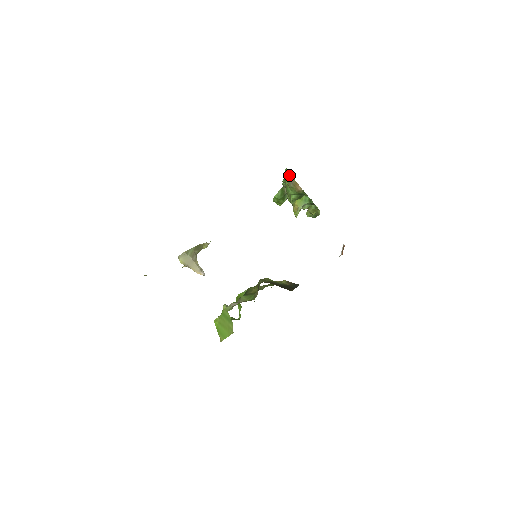
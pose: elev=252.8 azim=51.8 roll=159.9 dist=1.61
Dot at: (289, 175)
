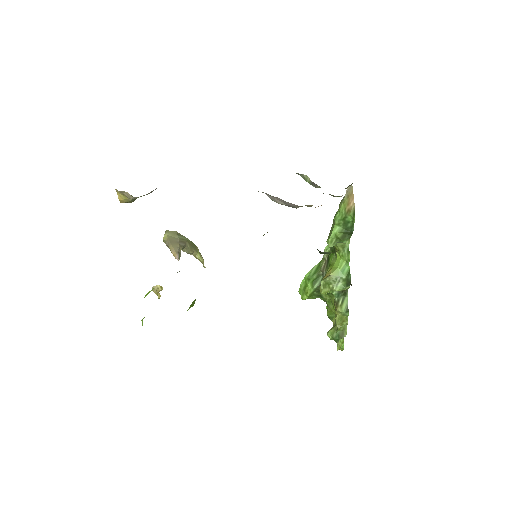
Dot at: occluded
